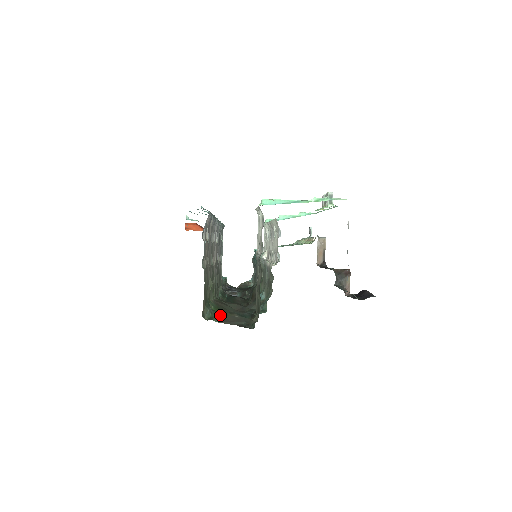
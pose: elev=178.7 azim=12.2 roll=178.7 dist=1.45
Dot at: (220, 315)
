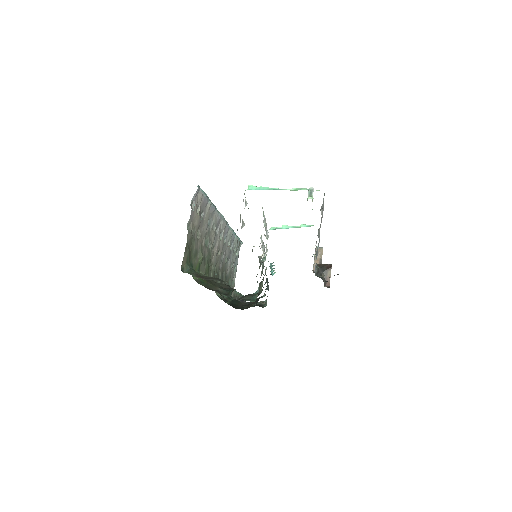
Dot at: (198, 274)
